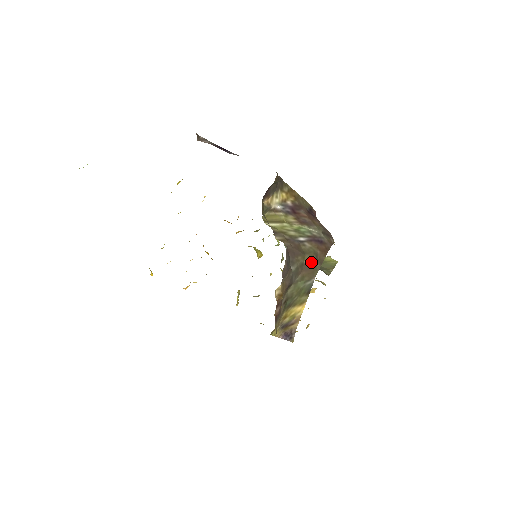
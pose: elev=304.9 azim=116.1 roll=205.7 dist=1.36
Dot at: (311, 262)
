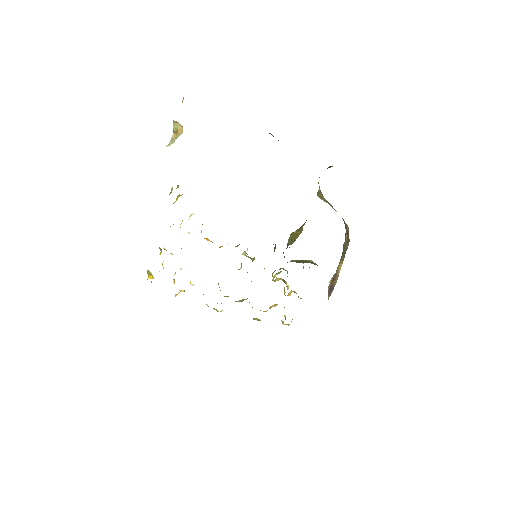
Dot at: (347, 230)
